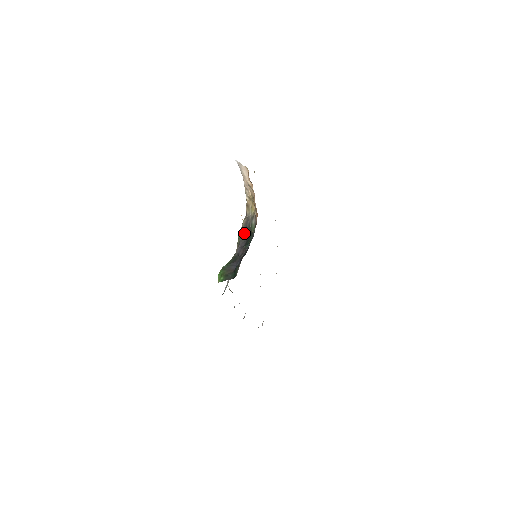
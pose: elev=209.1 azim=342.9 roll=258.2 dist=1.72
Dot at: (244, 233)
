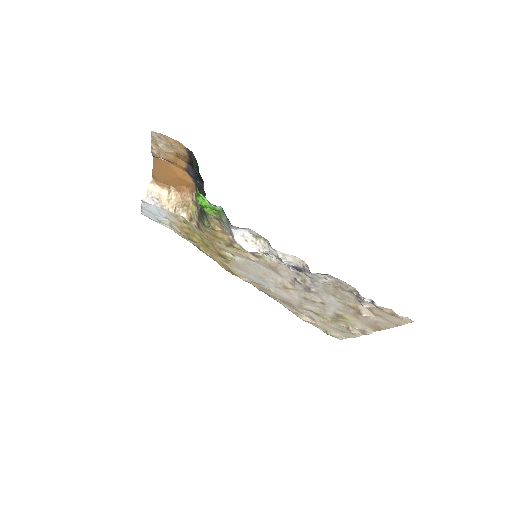
Dot at: (202, 213)
